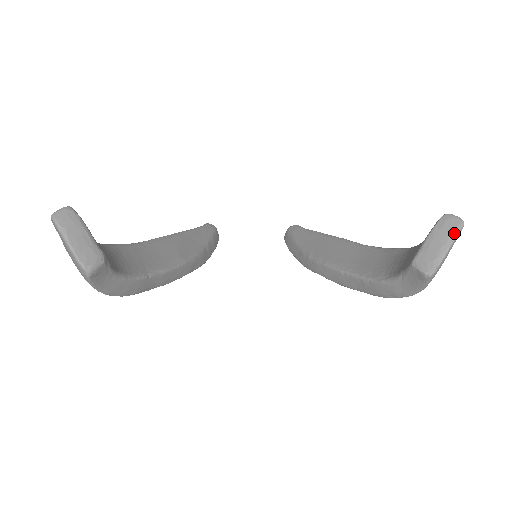
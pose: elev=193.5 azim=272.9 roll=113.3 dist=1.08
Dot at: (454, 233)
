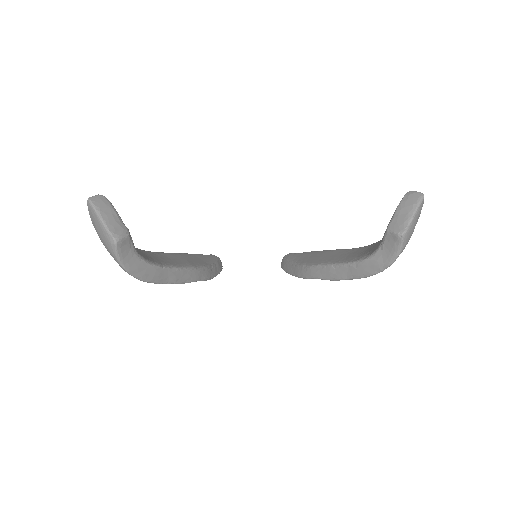
Dot at: (417, 202)
